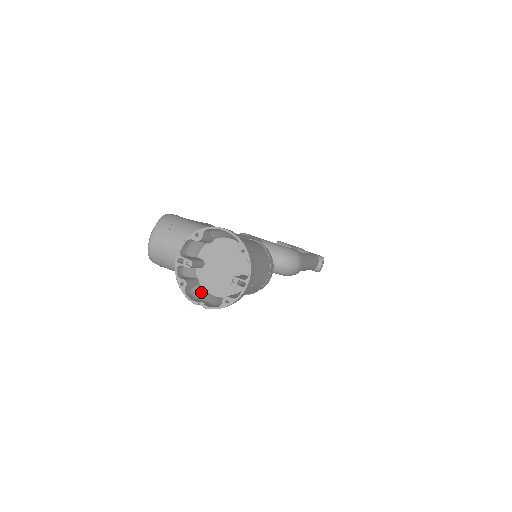
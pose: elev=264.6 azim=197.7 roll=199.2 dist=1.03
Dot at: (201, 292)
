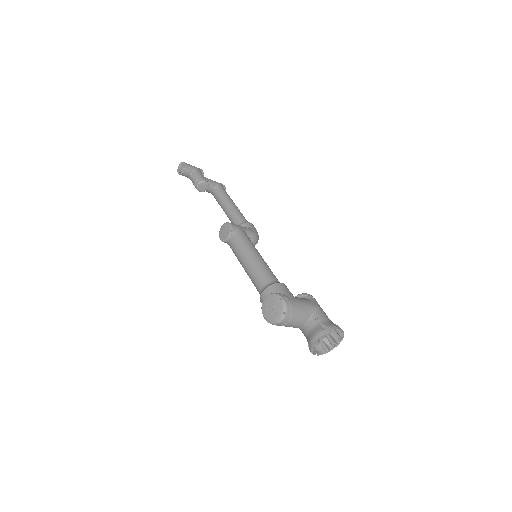
Dot at: occluded
